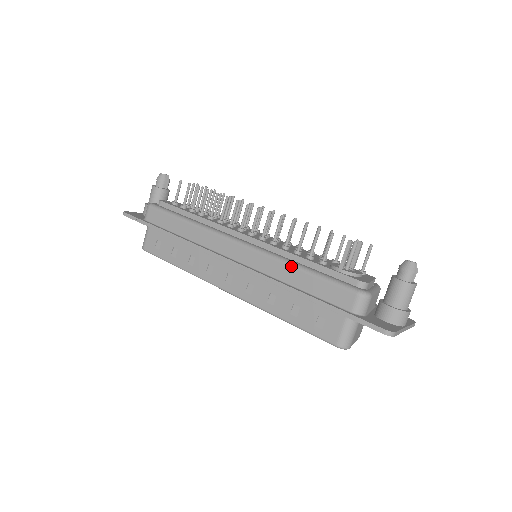
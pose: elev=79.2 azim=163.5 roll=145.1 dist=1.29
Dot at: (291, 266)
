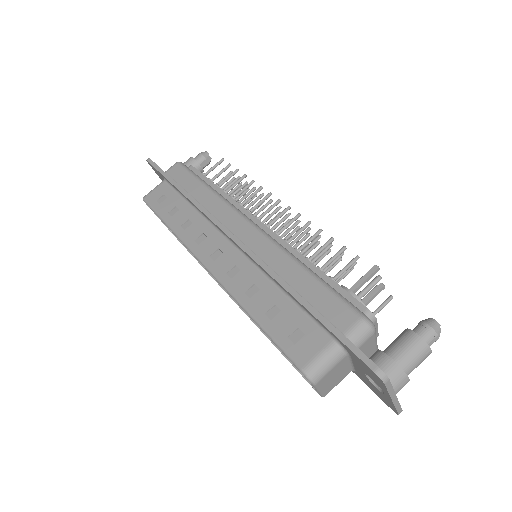
Dot at: (296, 262)
